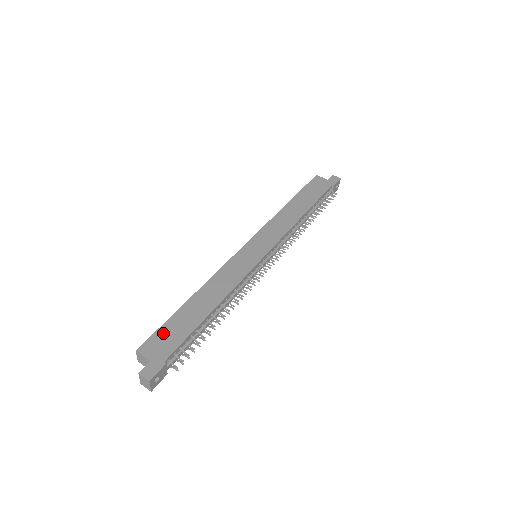
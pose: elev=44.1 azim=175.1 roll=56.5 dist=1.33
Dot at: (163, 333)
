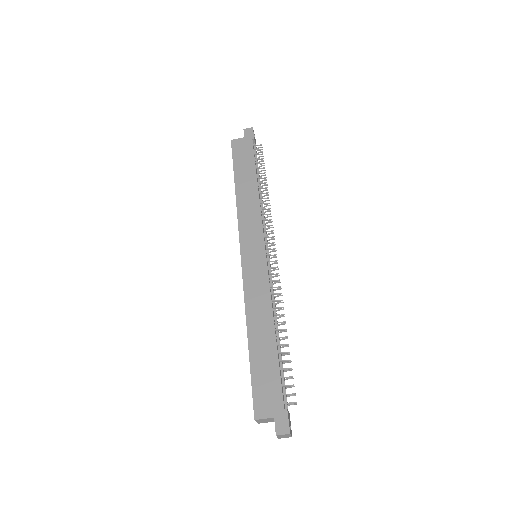
Dot at: (259, 387)
